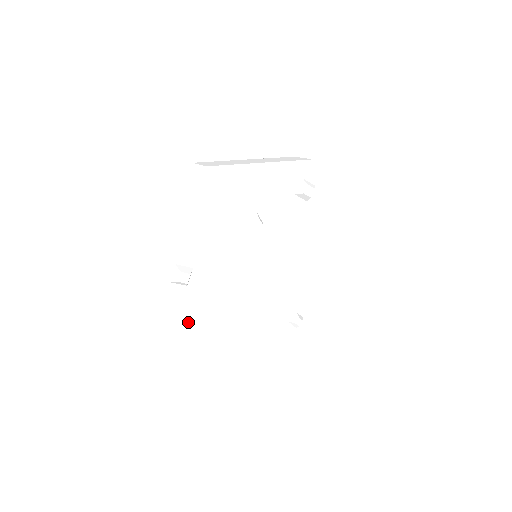
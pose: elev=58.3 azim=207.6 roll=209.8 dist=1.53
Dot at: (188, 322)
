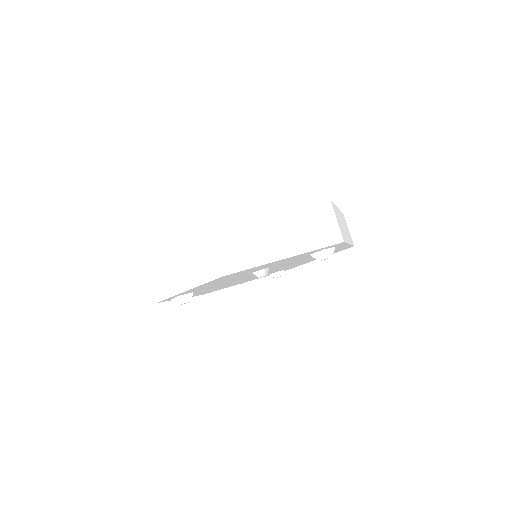
Dot at: occluded
